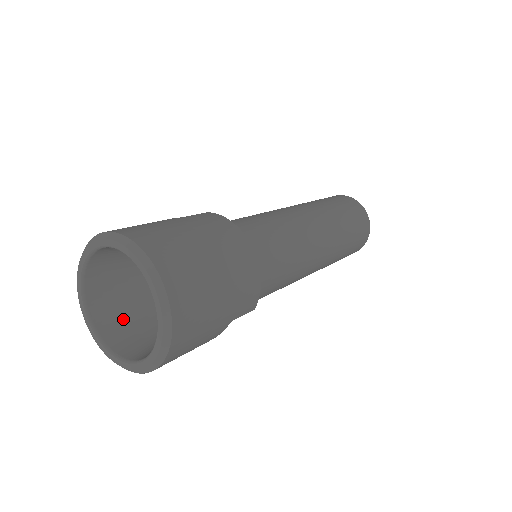
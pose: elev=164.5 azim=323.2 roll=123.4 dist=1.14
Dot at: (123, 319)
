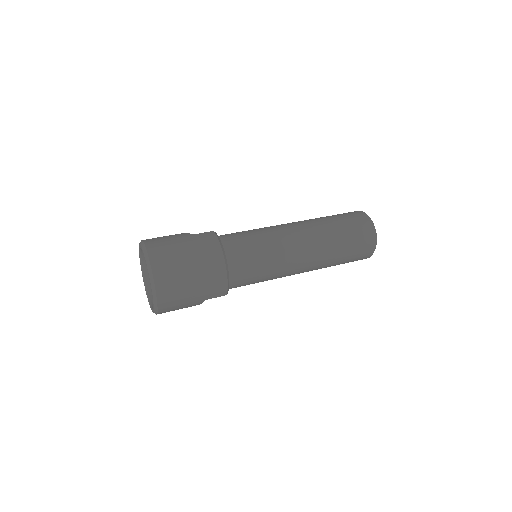
Dot at: occluded
